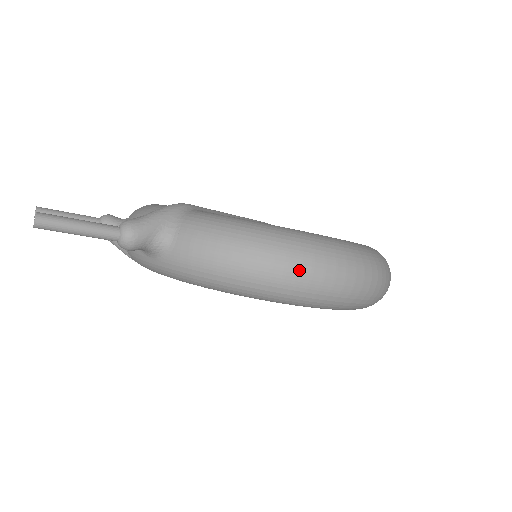
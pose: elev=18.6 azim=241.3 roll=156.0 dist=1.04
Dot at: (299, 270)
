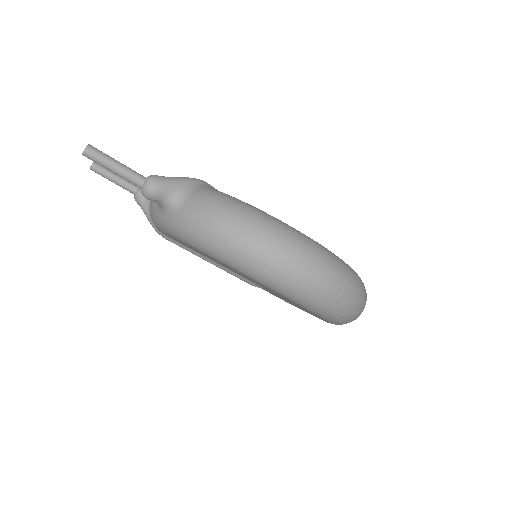
Dot at: (275, 250)
